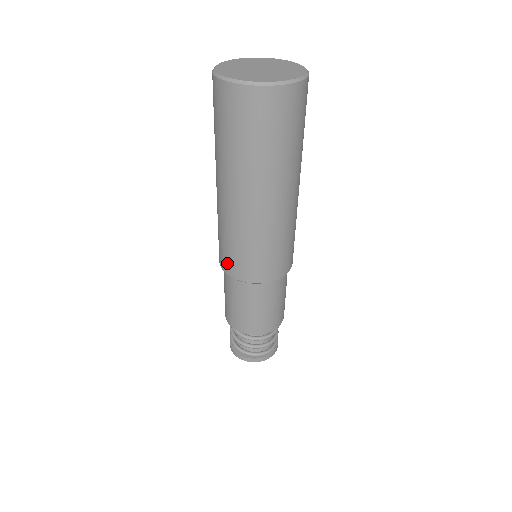
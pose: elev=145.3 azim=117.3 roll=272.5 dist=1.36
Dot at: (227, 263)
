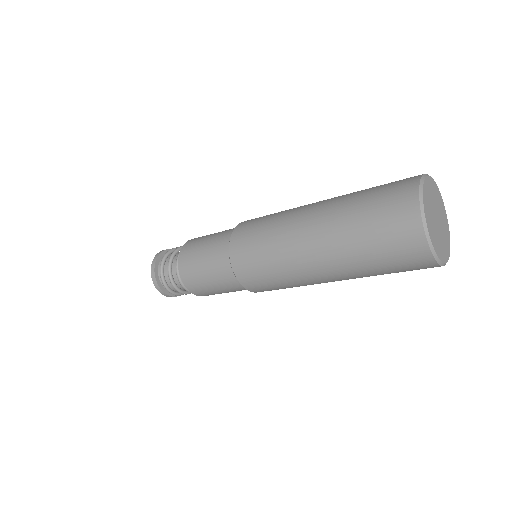
Dot at: occluded
